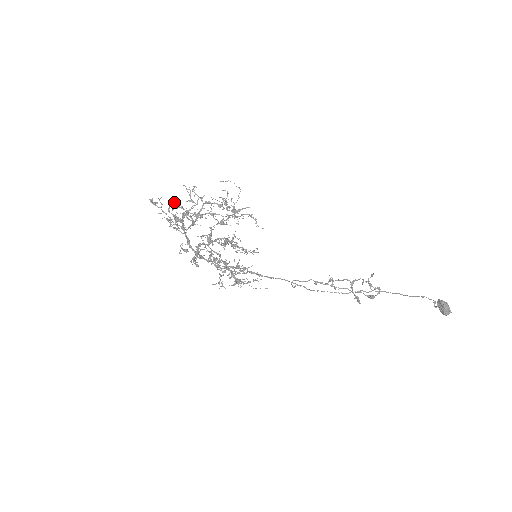
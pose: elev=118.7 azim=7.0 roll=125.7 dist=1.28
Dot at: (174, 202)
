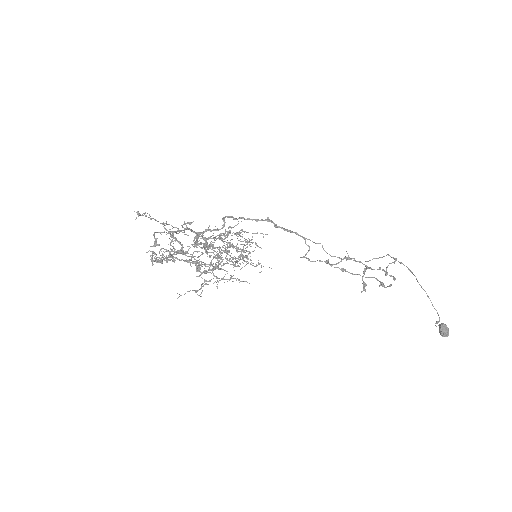
Dot at: (155, 243)
